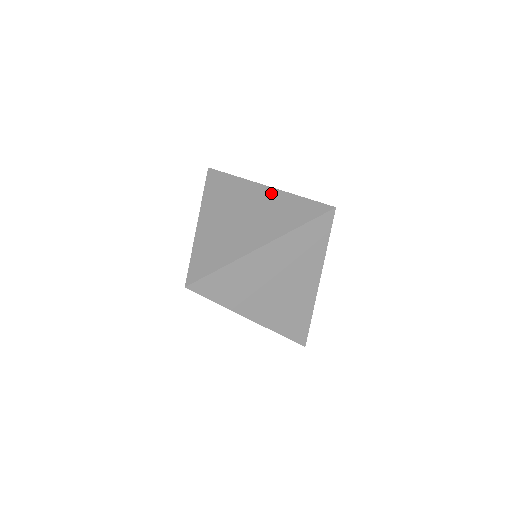
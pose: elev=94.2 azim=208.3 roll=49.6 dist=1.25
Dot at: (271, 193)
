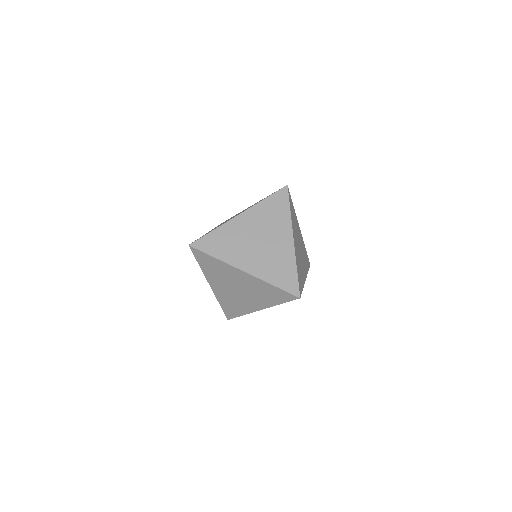
Dot at: (289, 247)
